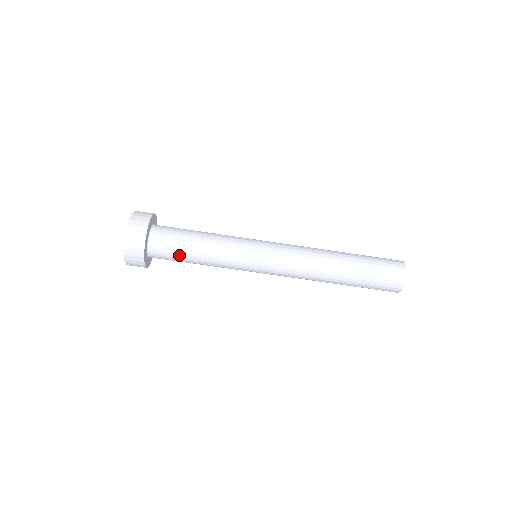
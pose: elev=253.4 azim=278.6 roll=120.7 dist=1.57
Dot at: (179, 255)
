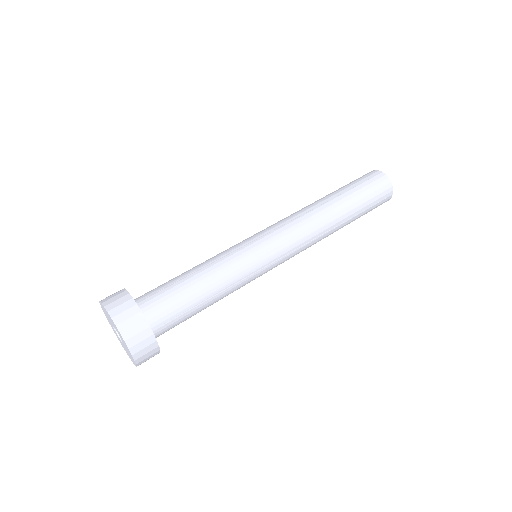
Dot at: (184, 303)
